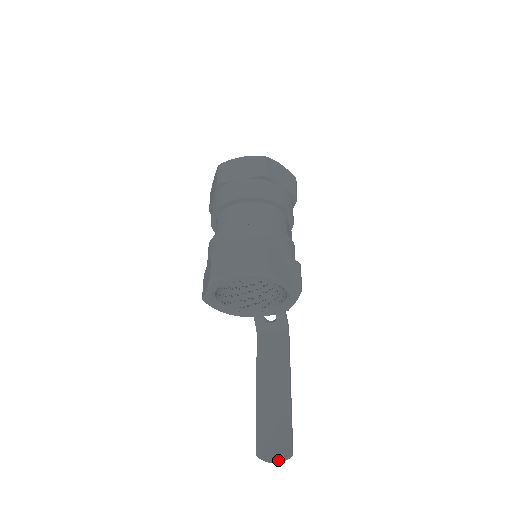
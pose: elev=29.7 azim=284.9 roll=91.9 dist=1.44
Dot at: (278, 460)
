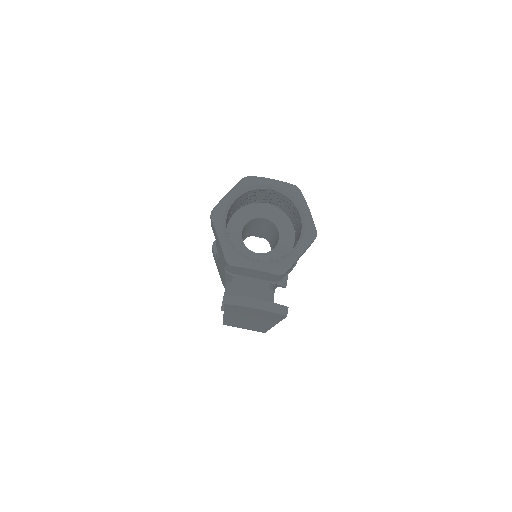
Dot at: (266, 301)
